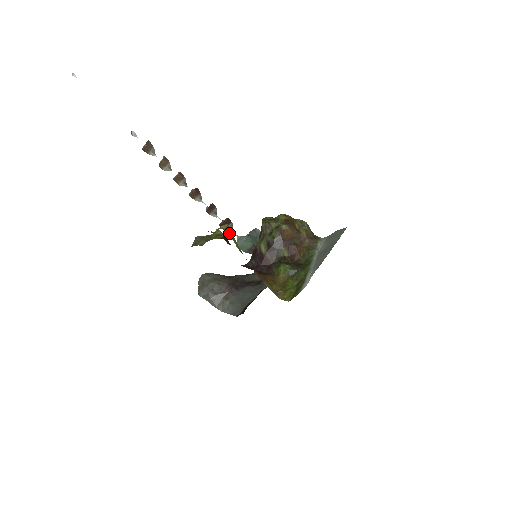
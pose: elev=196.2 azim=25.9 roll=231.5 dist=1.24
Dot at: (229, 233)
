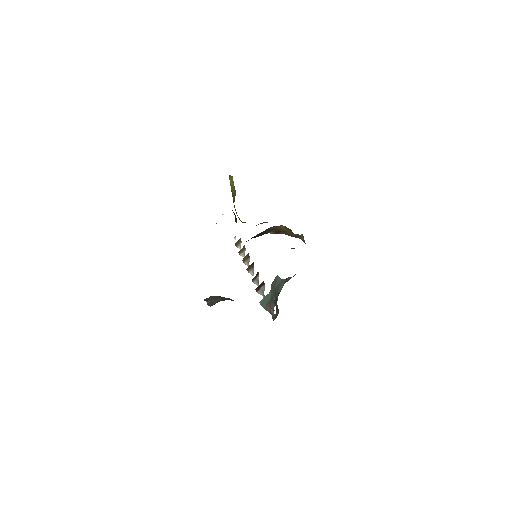
Dot at: (230, 179)
